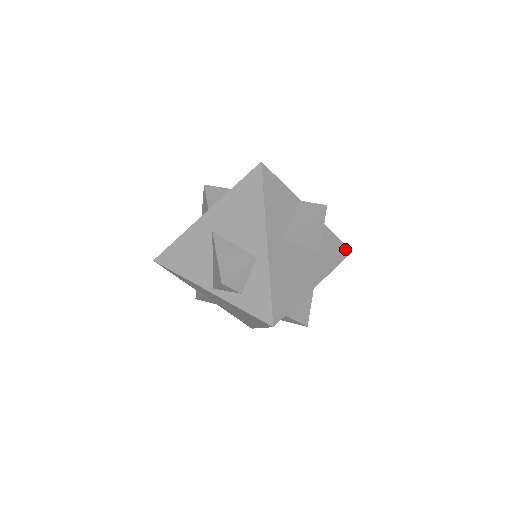
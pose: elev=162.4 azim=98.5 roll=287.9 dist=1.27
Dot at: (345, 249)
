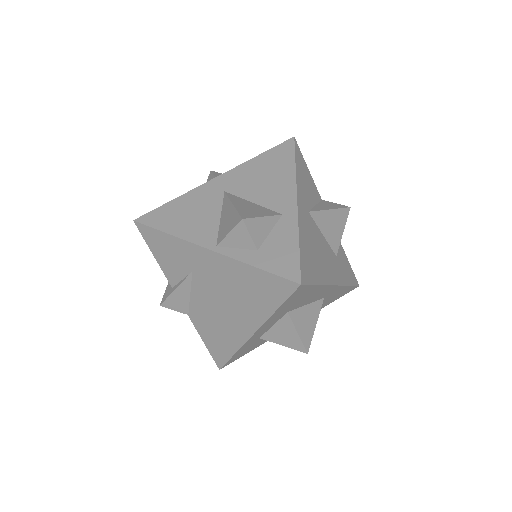
Dot at: (354, 277)
